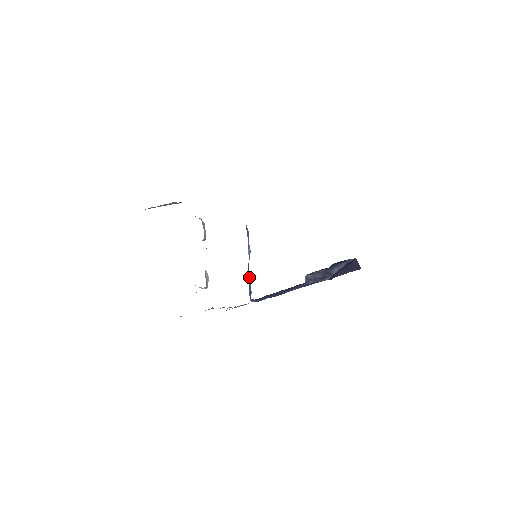
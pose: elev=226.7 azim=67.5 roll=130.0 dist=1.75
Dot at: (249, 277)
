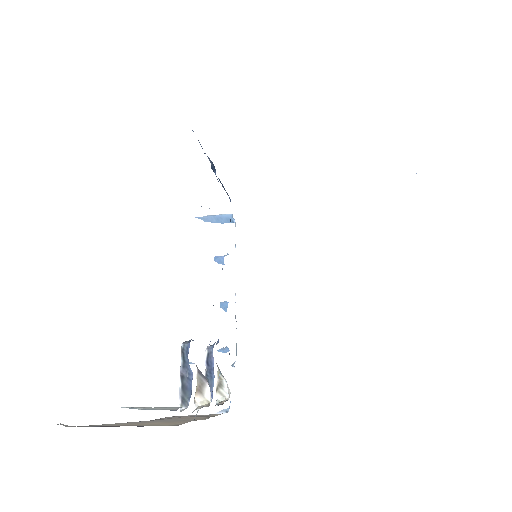
Dot at: occluded
